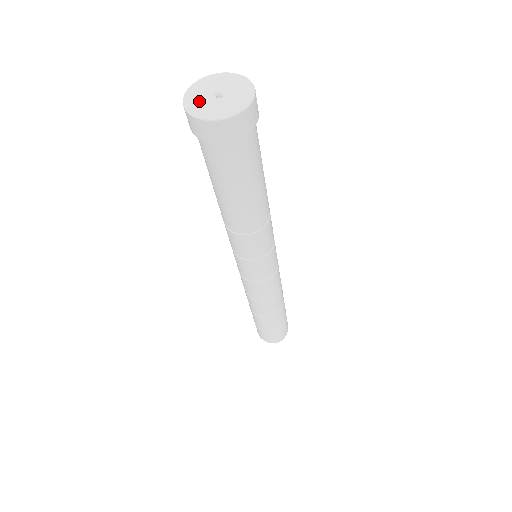
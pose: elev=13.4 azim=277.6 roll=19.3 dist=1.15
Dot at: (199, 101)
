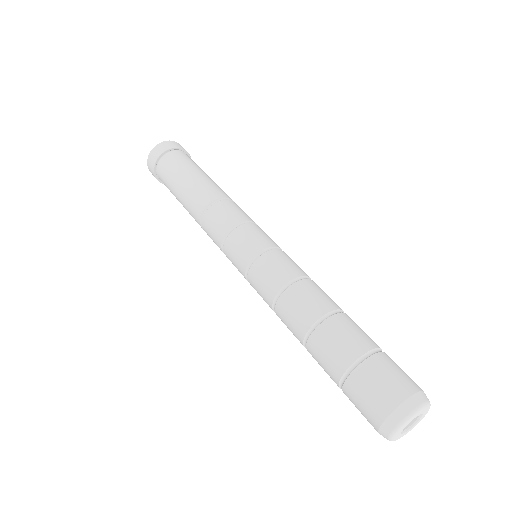
Dot at: occluded
